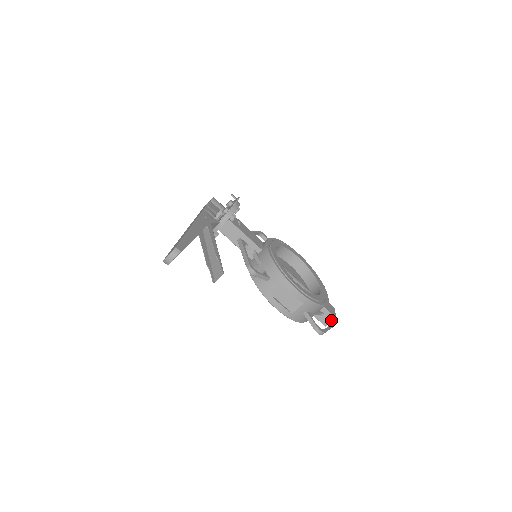
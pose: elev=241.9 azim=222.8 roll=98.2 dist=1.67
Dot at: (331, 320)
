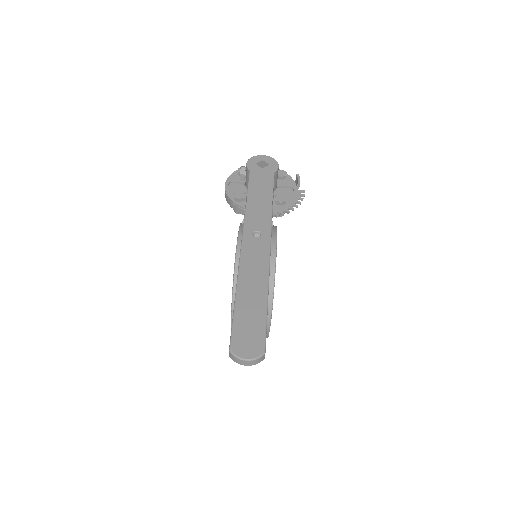
Dot at: occluded
